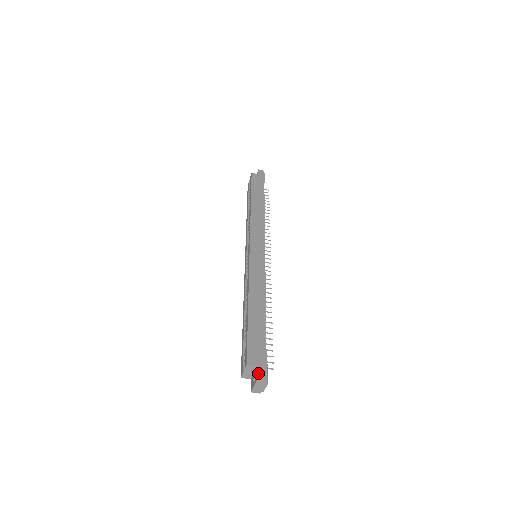
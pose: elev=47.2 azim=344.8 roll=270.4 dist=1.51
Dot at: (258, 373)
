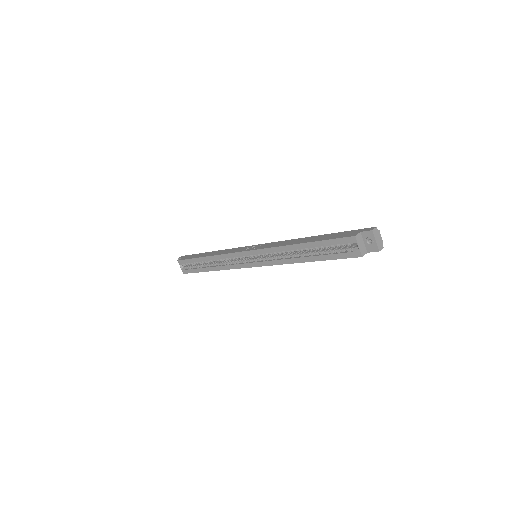
Dot at: (367, 231)
